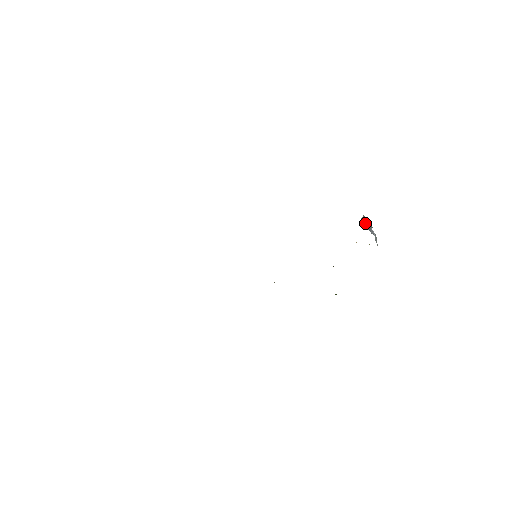
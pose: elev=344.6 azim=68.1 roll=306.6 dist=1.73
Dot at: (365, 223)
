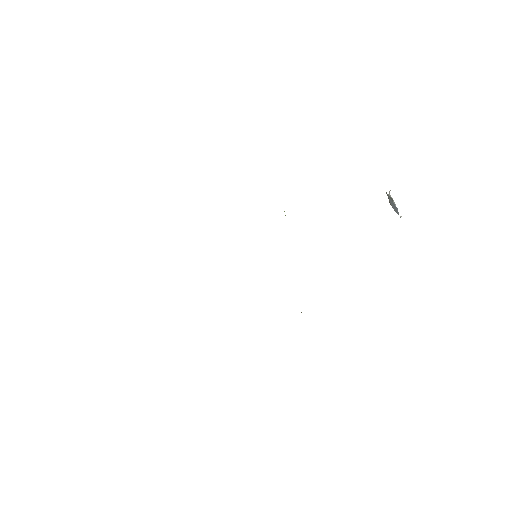
Dot at: (391, 204)
